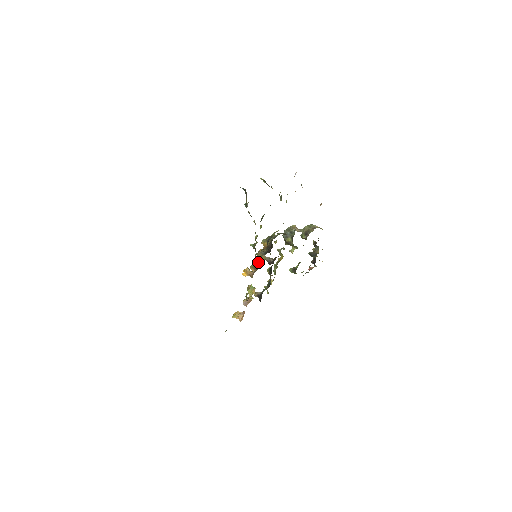
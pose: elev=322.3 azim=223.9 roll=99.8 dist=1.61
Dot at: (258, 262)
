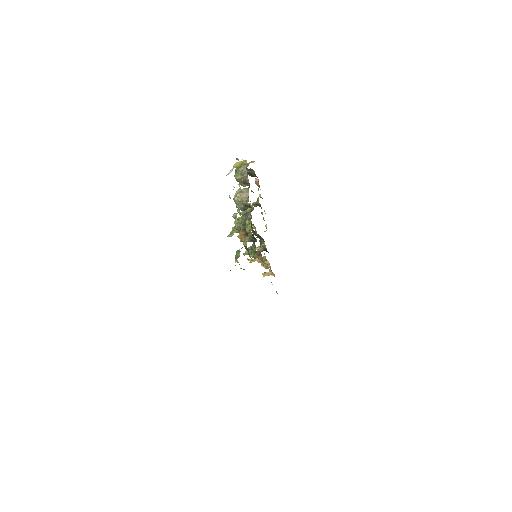
Dot at: occluded
